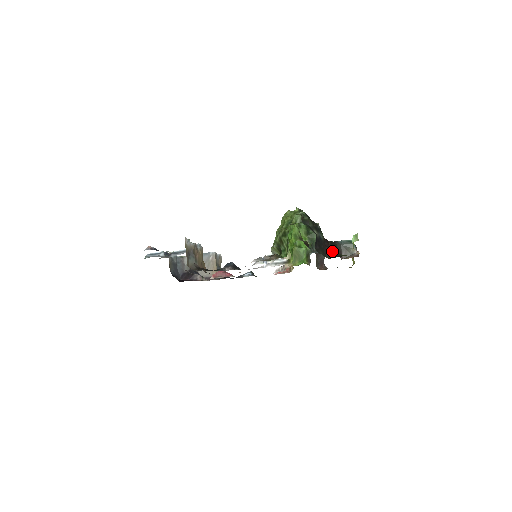
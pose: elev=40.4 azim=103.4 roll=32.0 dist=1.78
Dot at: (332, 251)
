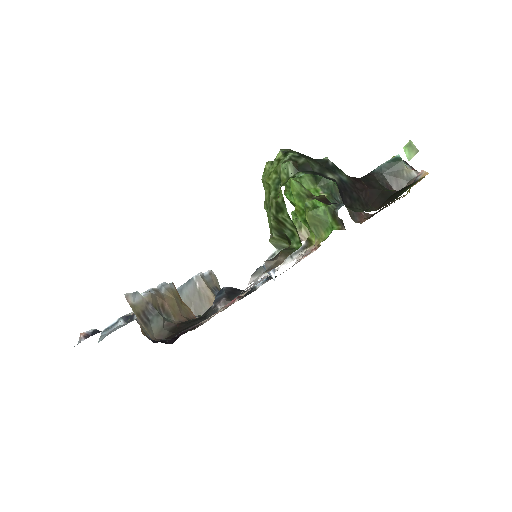
Dot at: (374, 193)
